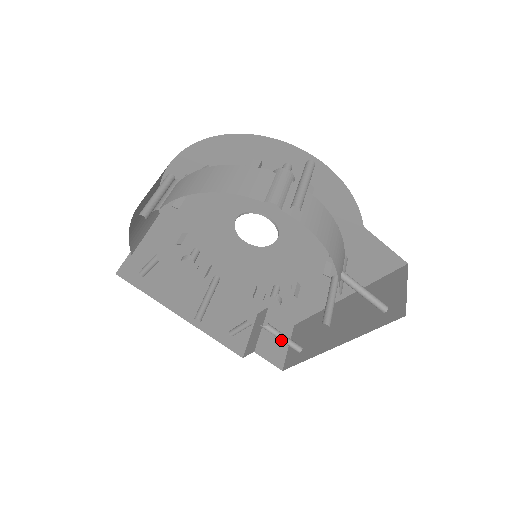
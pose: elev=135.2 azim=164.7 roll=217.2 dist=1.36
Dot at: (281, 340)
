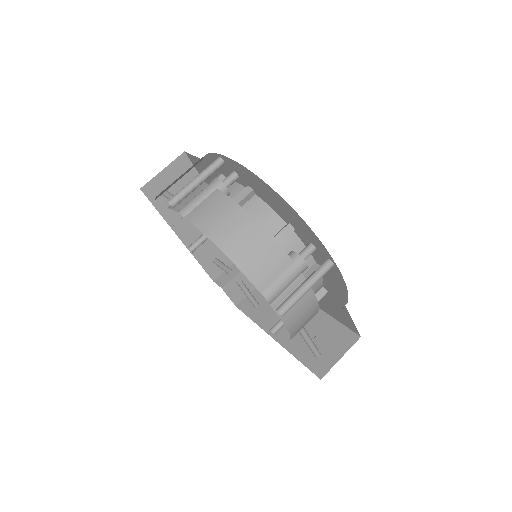
Dot at: (246, 295)
